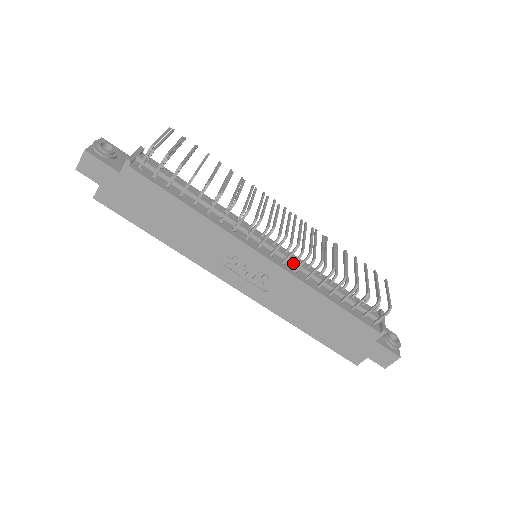
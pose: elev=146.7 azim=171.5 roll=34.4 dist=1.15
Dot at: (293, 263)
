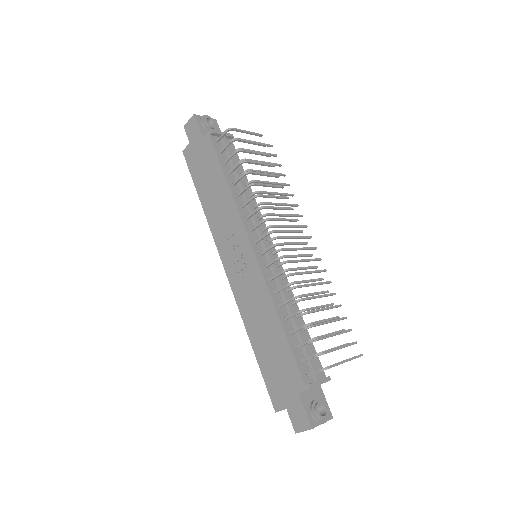
Dot at: (275, 274)
